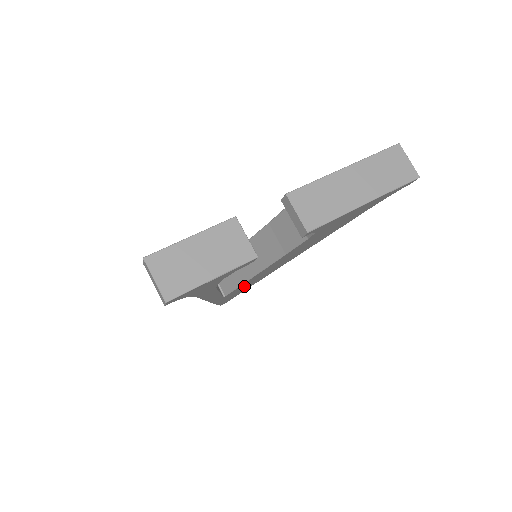
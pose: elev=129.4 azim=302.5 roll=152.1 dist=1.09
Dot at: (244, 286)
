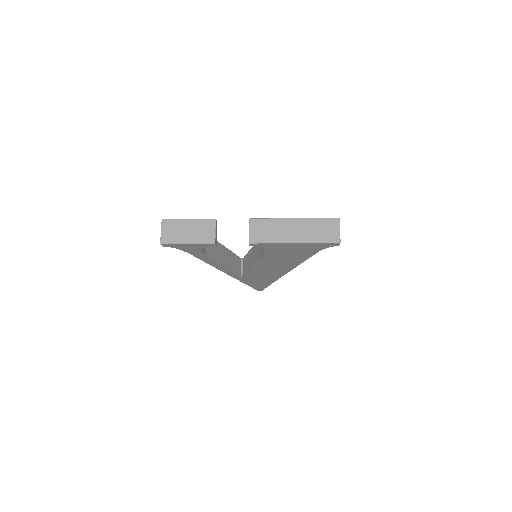
Dot at: (257, 277)
